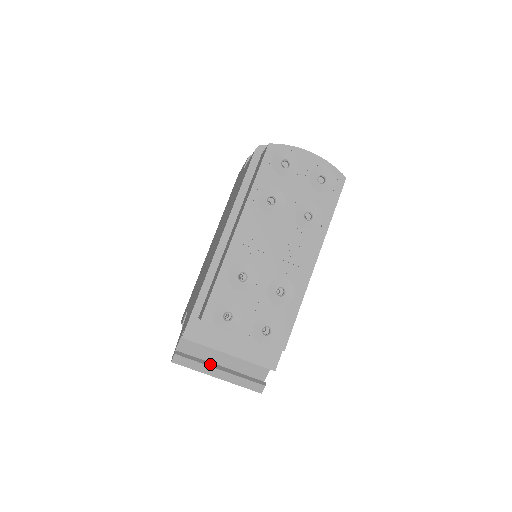
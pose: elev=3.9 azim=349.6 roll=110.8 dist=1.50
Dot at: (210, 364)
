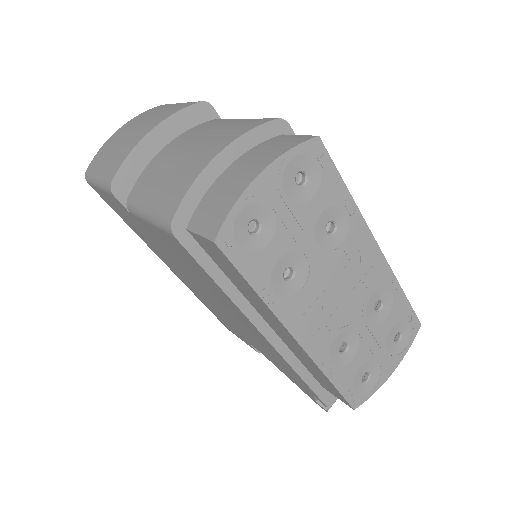
Dot at: occluded
